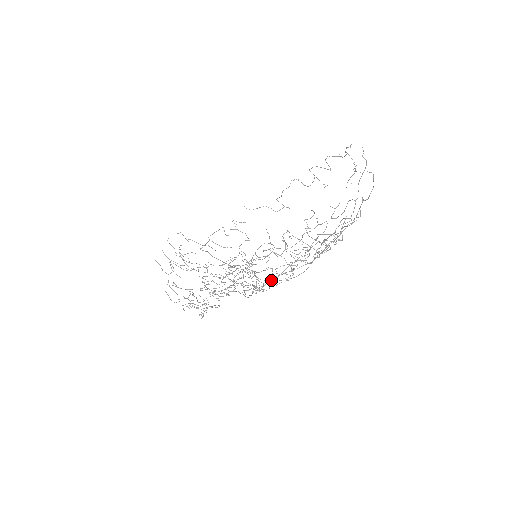
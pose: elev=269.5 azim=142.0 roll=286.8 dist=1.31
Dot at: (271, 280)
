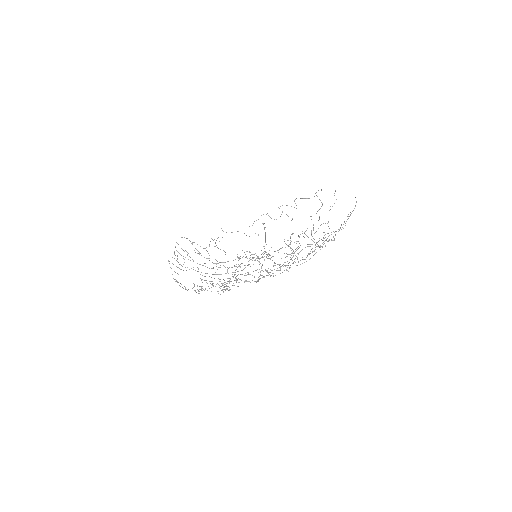
Dot at: (266, 275)
